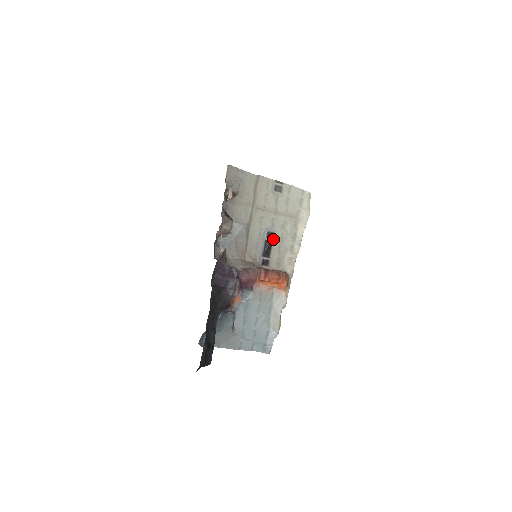
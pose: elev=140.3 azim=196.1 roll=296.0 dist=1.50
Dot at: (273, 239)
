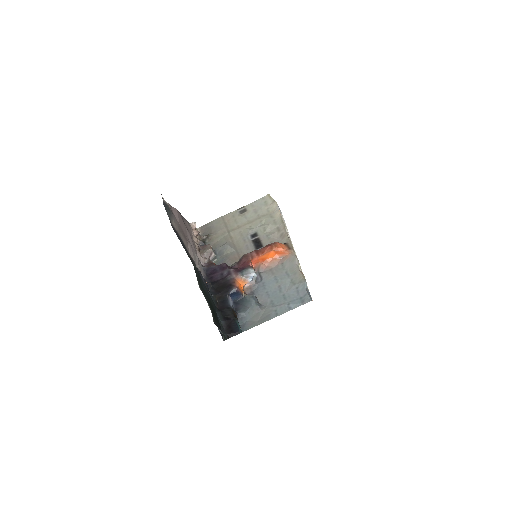
Dot at: (258, 236)
